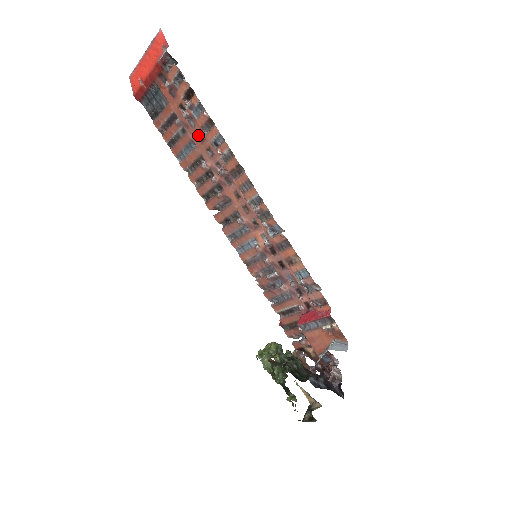
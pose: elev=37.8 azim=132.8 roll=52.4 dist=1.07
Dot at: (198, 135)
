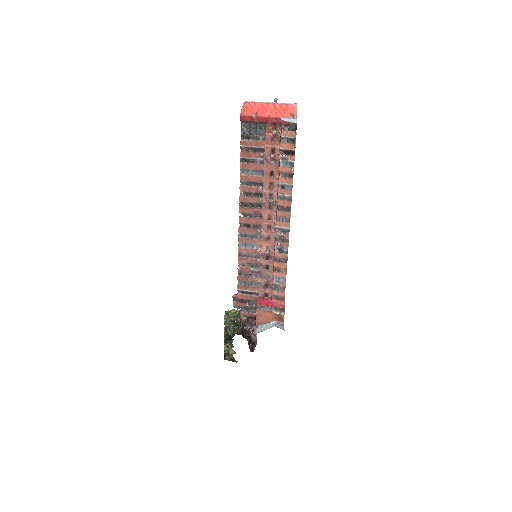
Dot at: (271, 172)
